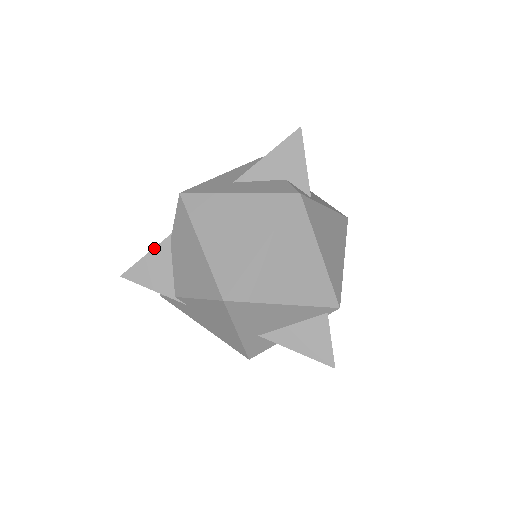
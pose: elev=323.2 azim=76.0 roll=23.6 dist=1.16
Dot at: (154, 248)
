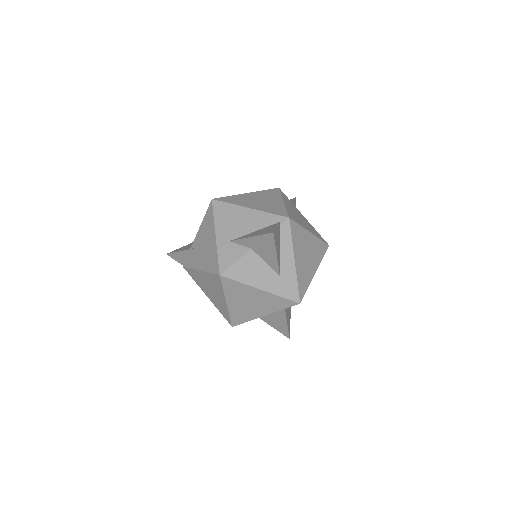
Dot at: occluded
